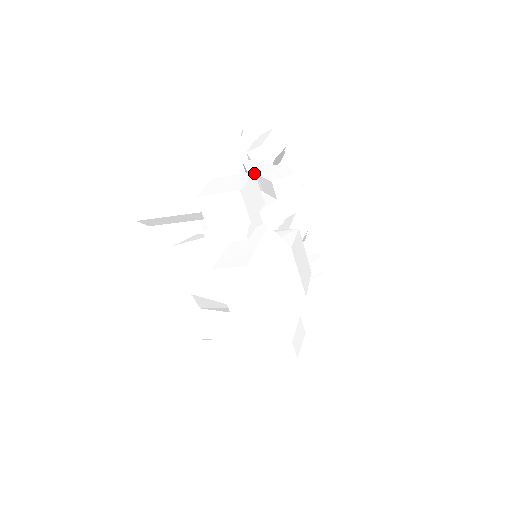
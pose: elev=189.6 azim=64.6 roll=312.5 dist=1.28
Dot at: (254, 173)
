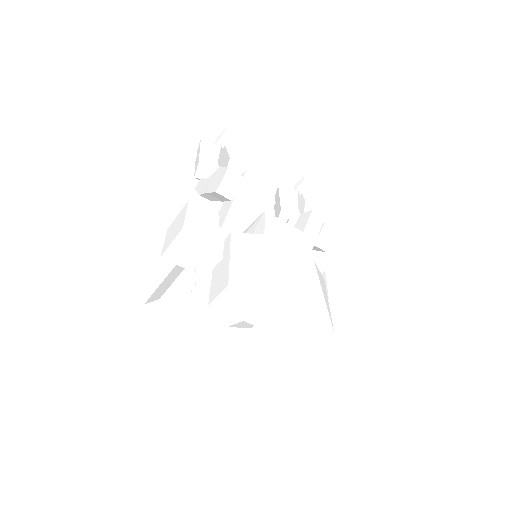
Dot at: (189, 201)
